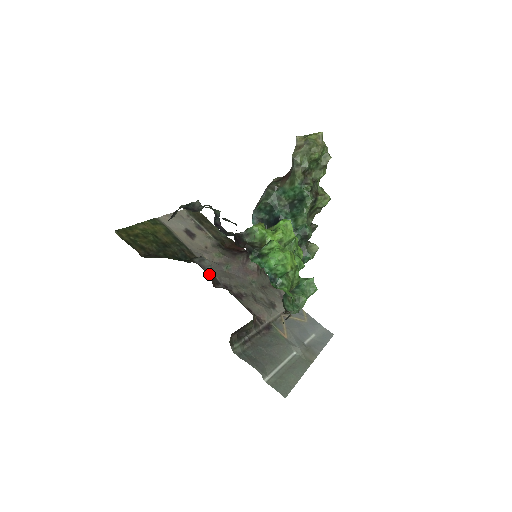
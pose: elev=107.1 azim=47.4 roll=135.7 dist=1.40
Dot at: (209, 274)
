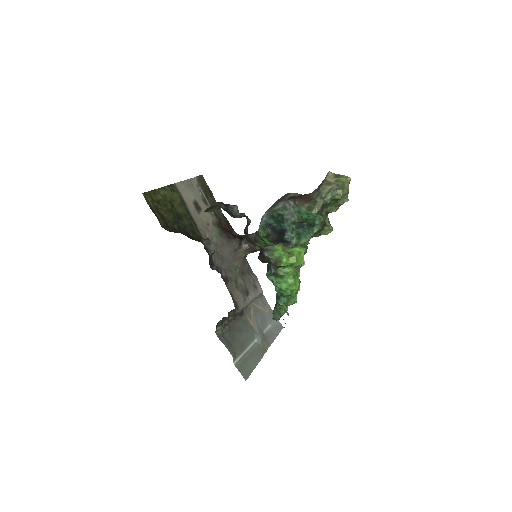
Dot at: (211, 257)
